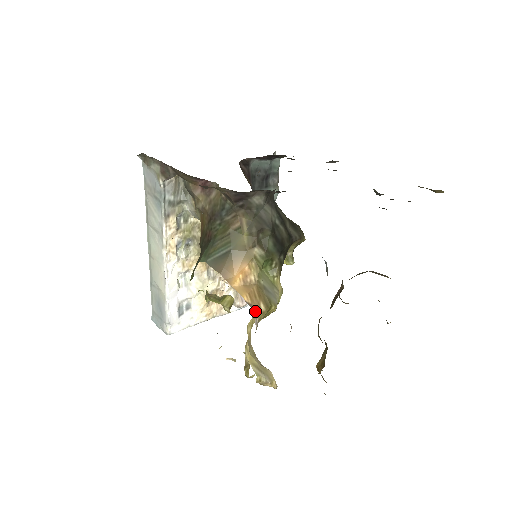
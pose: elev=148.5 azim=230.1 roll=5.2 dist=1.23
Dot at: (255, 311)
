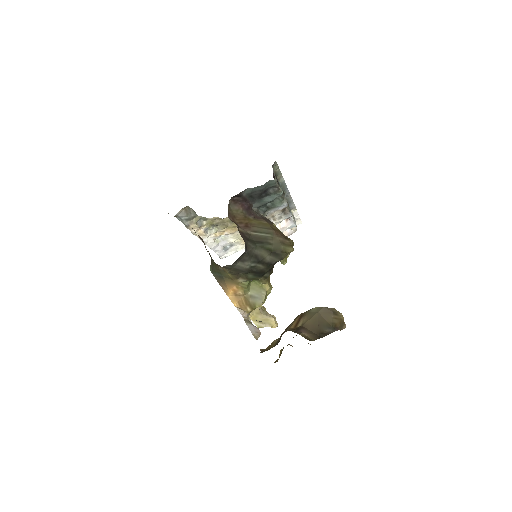
Dot at: (243, 312)
